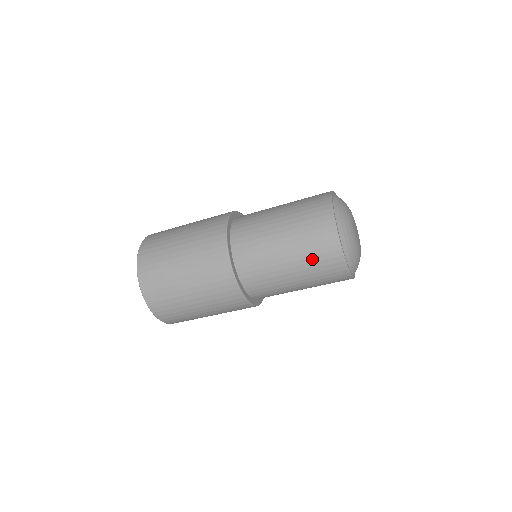
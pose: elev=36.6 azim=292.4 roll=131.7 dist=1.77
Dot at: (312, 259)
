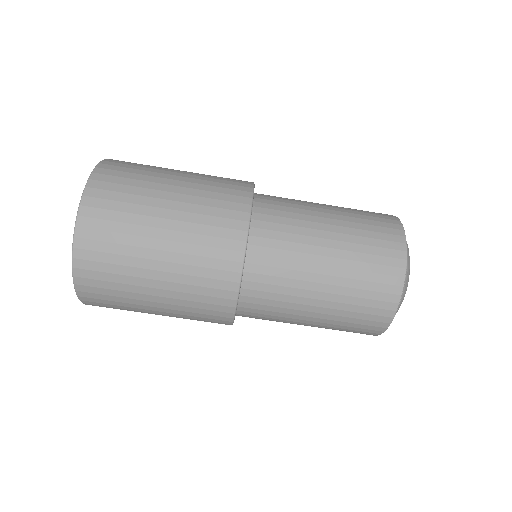
Dot at: (362, 265)
